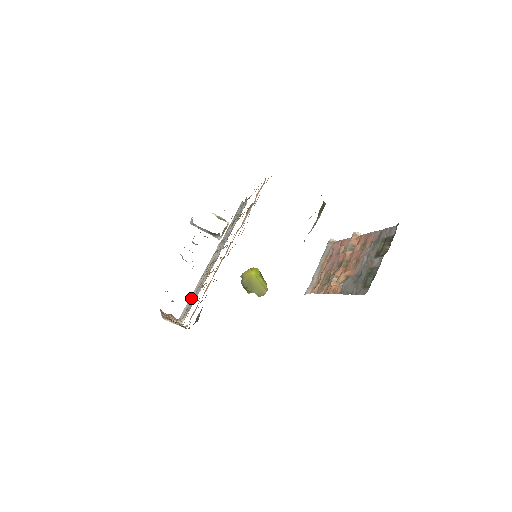
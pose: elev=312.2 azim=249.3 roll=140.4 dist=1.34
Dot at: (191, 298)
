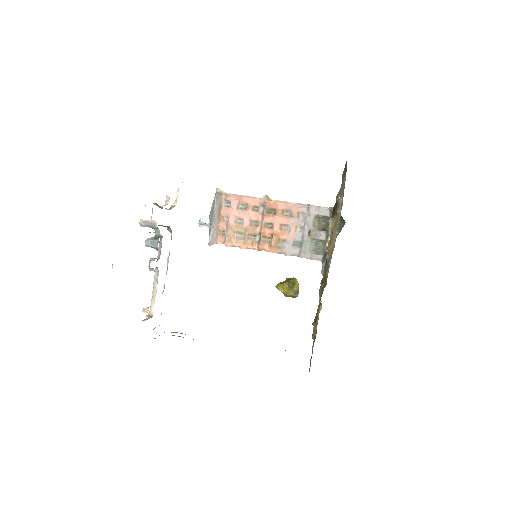
Dot at: occluded
